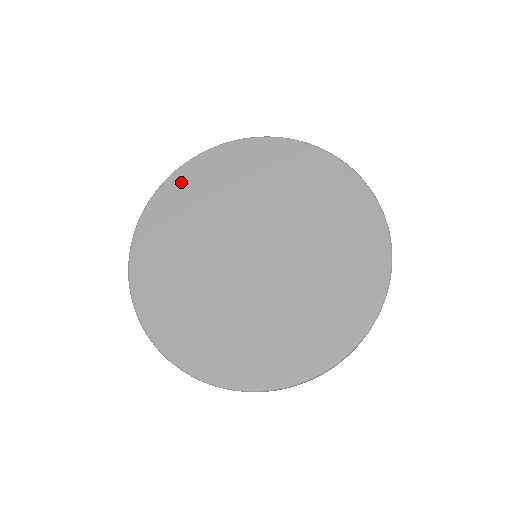
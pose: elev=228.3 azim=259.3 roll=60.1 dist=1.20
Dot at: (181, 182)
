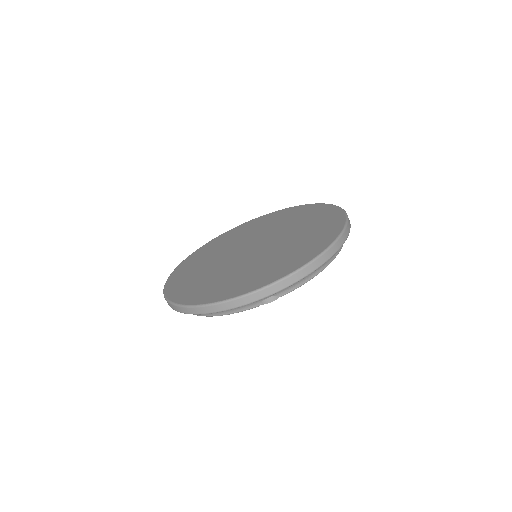
Dot at: (205, 248)
